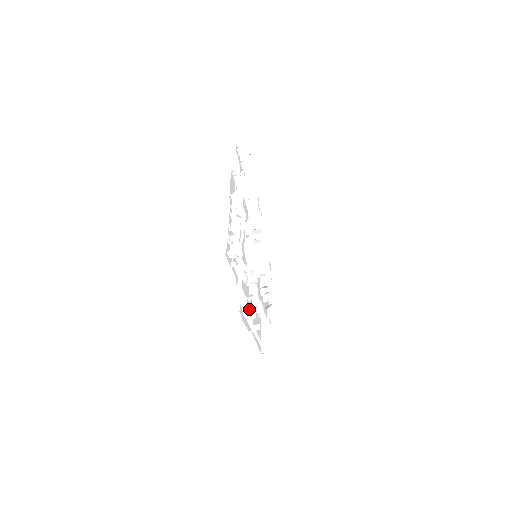
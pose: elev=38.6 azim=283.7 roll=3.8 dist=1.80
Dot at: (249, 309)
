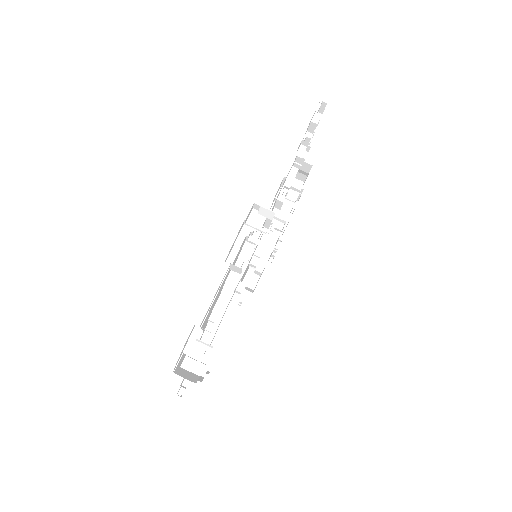
Dot at: (255, 228)
